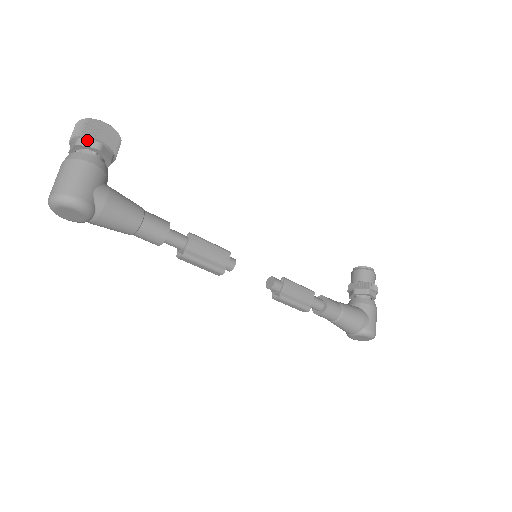
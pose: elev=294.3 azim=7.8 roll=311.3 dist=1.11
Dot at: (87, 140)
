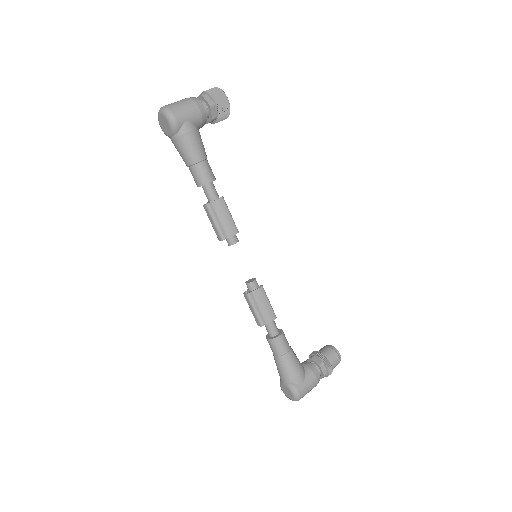
Dot at: (209, 97)
